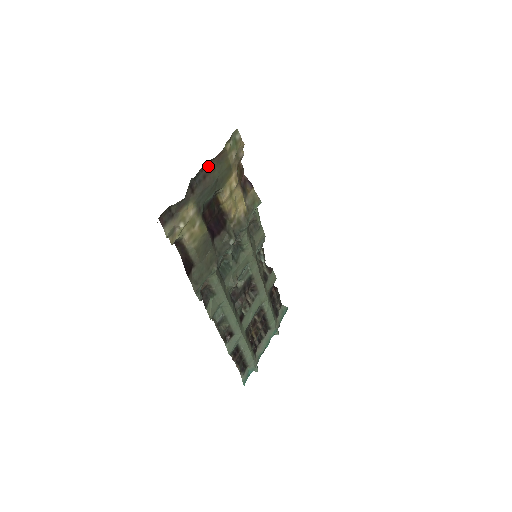
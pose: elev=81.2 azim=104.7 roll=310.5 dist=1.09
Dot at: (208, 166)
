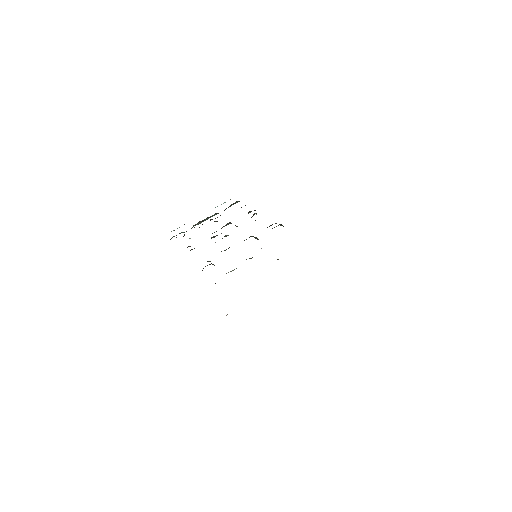
Dot at: occluded
